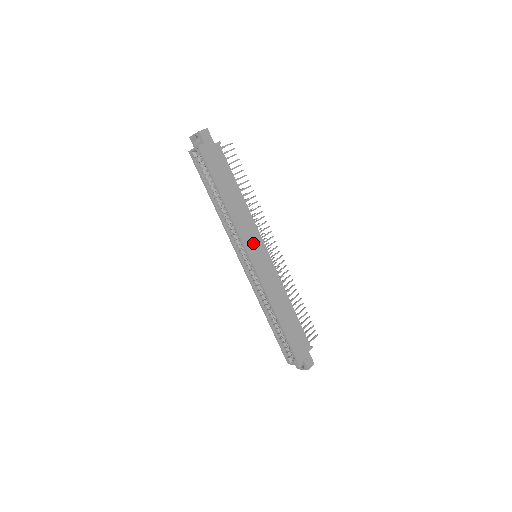
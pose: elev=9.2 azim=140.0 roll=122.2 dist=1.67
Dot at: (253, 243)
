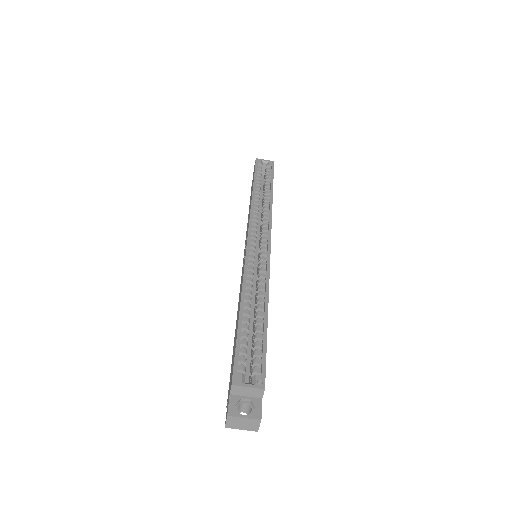
Dot at: occluded
